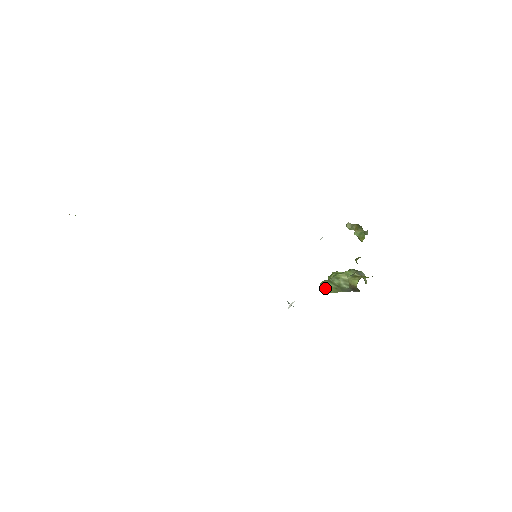
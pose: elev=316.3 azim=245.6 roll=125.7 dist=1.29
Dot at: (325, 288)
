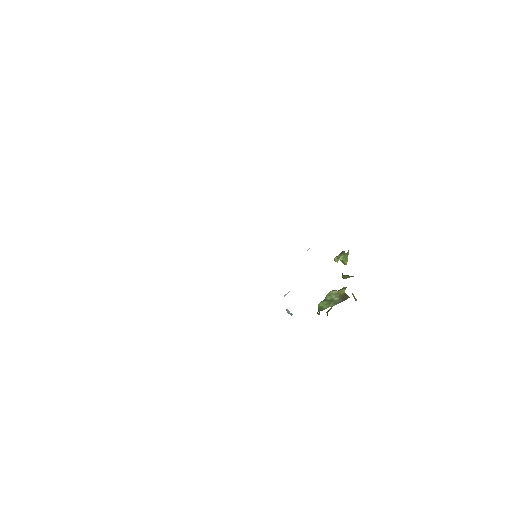
Dot at: (320, 306)
